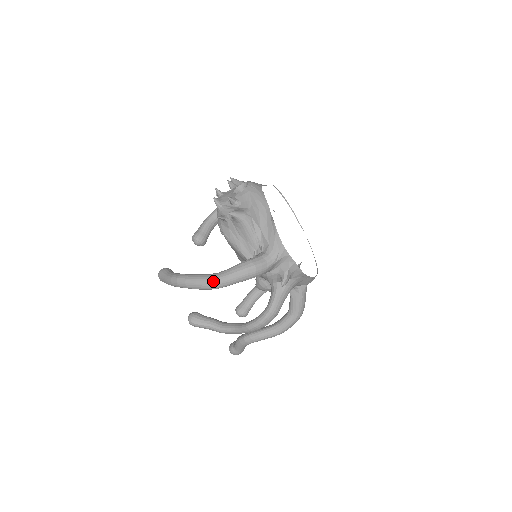
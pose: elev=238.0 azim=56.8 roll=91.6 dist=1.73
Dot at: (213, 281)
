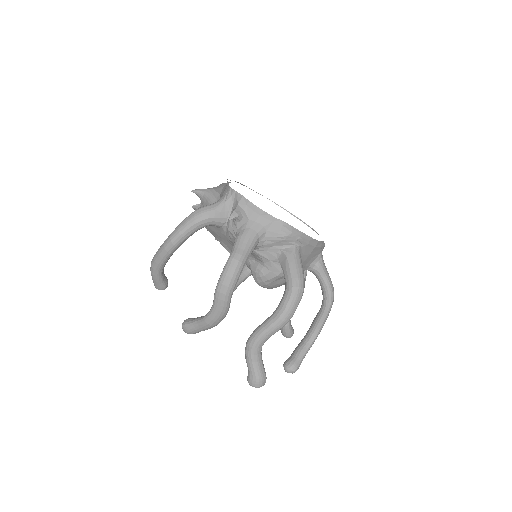
Dot at: (168, 238)
